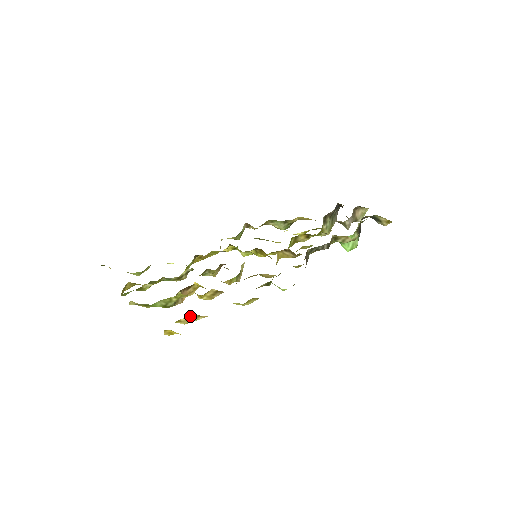
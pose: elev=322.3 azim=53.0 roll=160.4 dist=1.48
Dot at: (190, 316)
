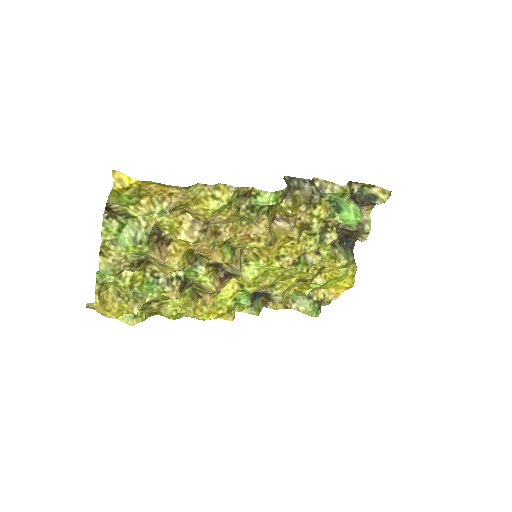
Dot at: (152, 198)
